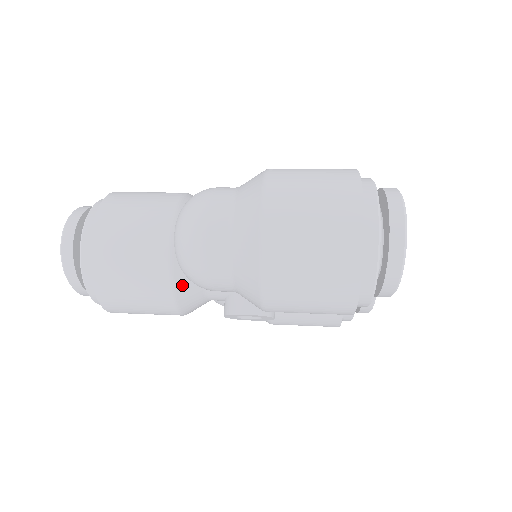
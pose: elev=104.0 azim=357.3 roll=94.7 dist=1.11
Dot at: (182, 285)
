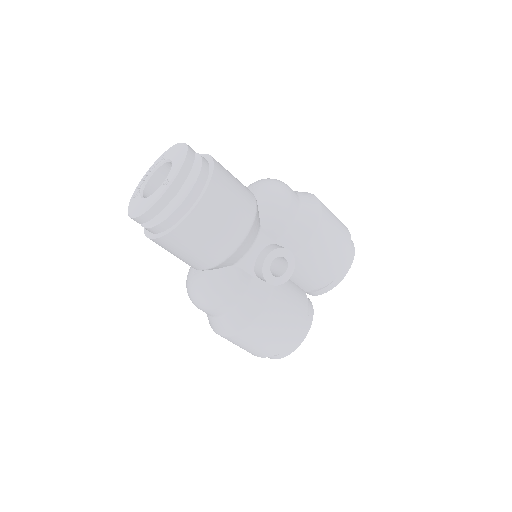
Dot at: occluded
